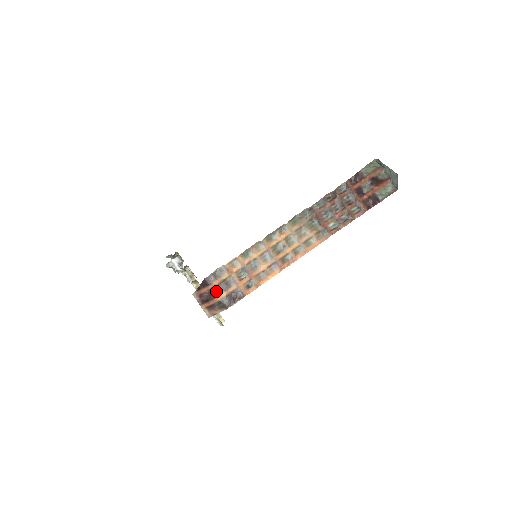
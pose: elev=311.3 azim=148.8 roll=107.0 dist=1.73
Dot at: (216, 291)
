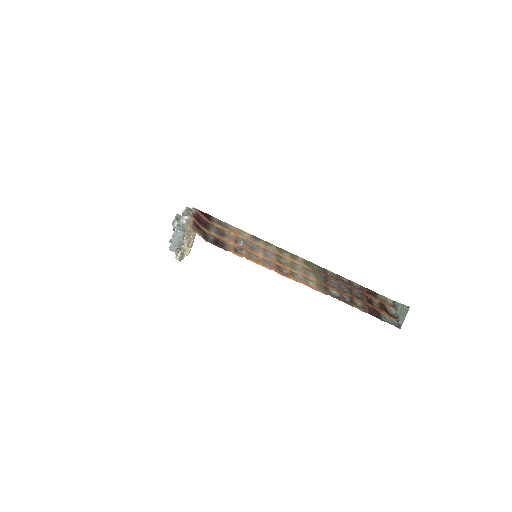
Dot at: (210, 228)
